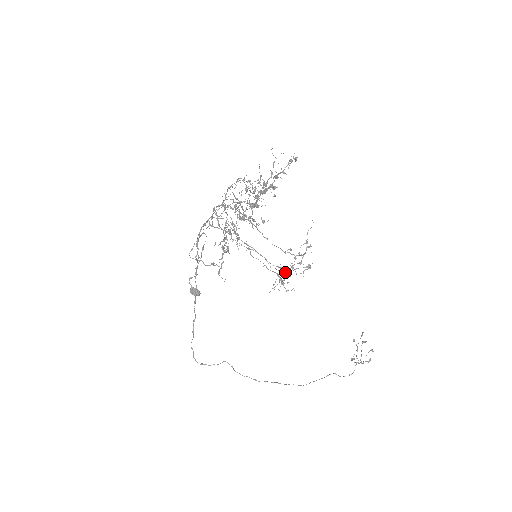
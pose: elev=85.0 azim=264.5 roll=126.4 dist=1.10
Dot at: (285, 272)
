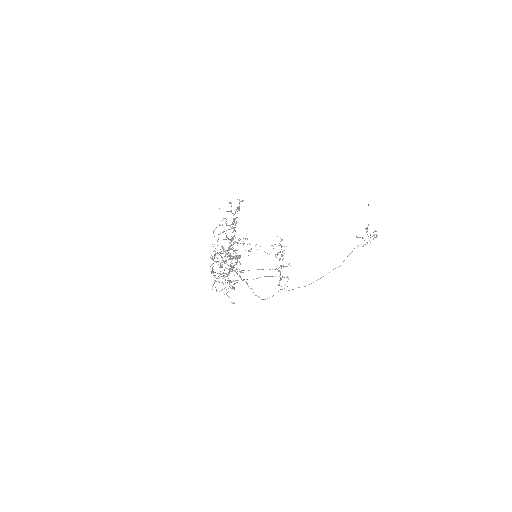
Dot at: occluded
